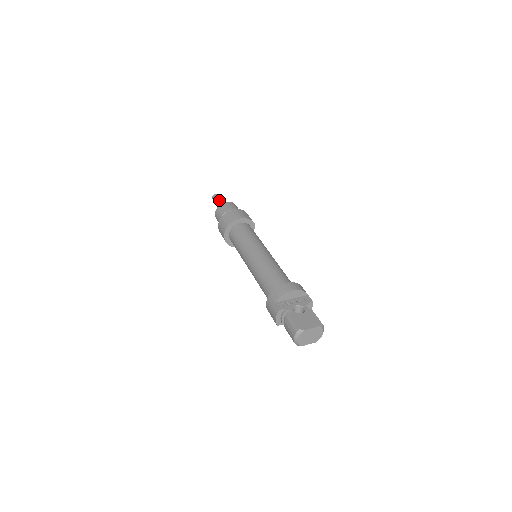
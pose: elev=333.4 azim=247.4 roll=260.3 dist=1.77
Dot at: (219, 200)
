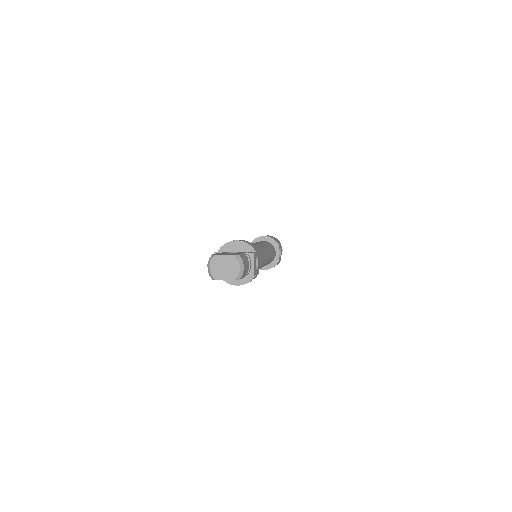
Dot at: occluded
